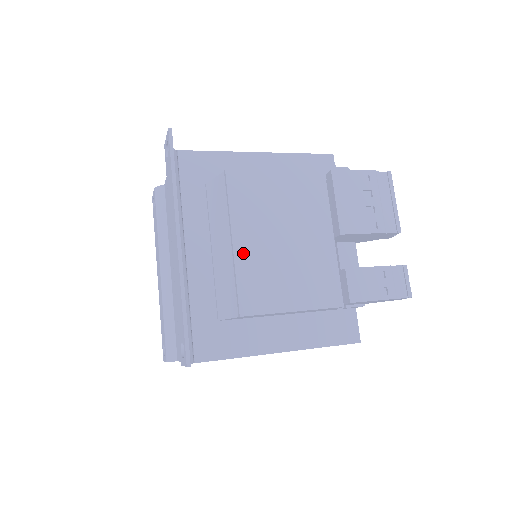
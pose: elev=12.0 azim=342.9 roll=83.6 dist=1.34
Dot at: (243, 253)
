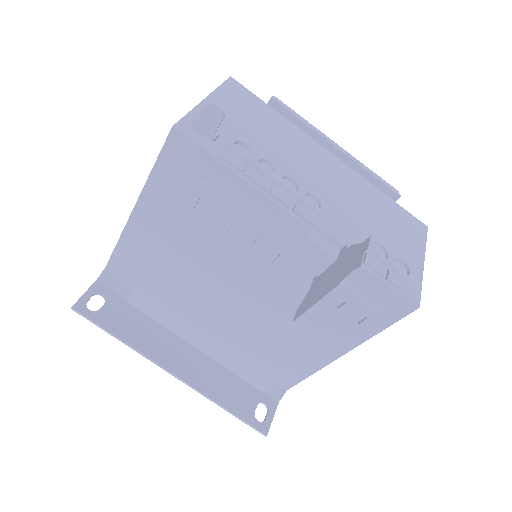
Dot at: (211, 351)
